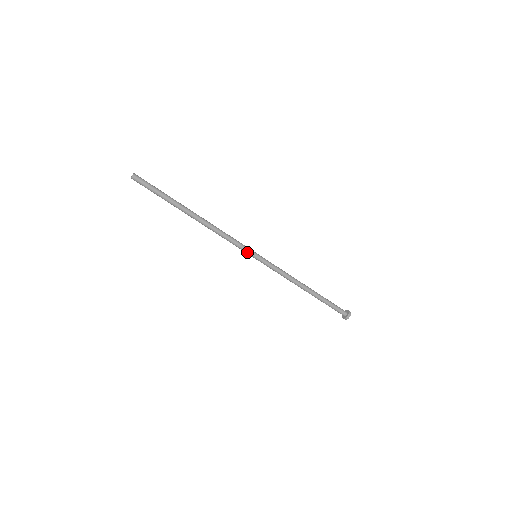
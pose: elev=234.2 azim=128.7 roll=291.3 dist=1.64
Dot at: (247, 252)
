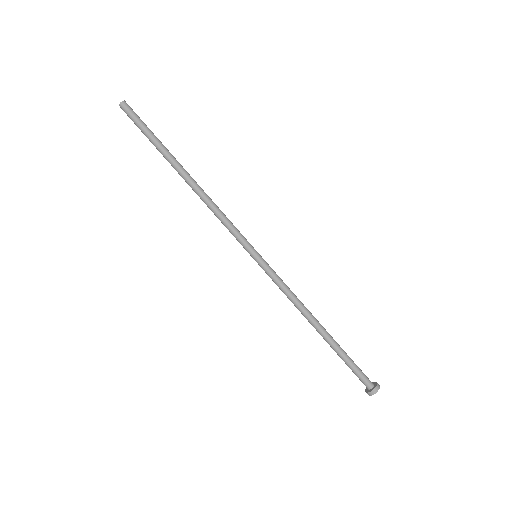
Dot at: (243, 246)
